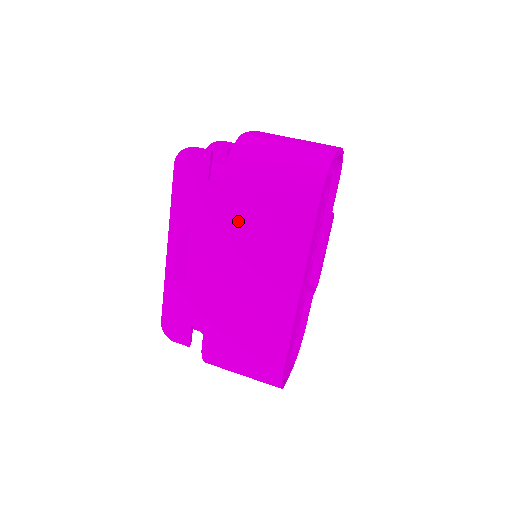
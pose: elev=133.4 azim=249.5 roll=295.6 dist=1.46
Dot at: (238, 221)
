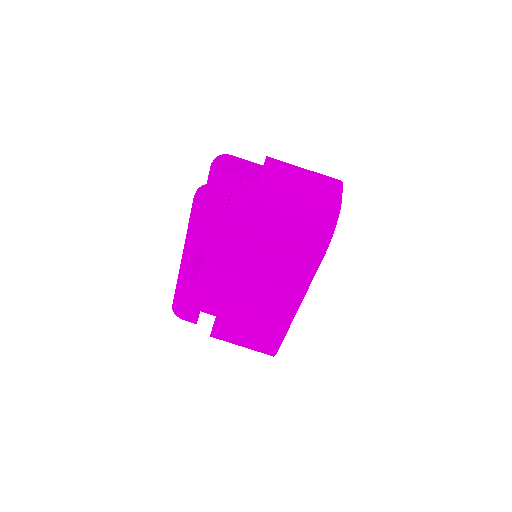
Dot at: (254, 254)
